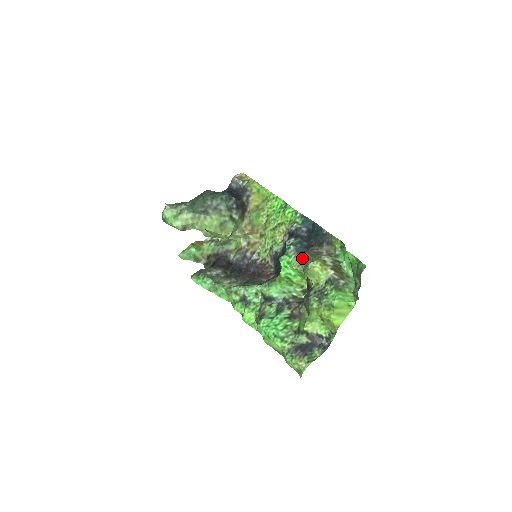
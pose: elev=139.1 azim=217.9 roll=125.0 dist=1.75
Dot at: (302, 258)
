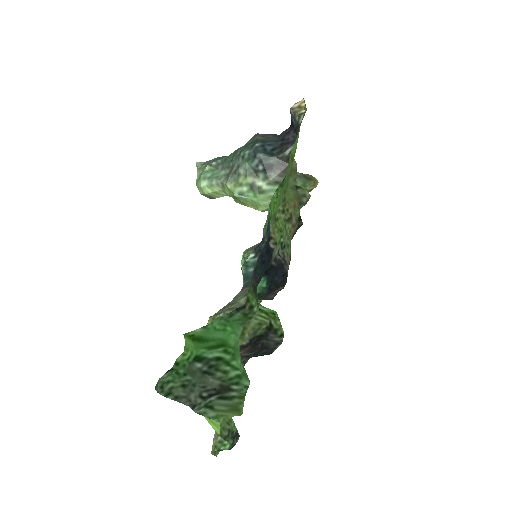
Dot at: occluded
